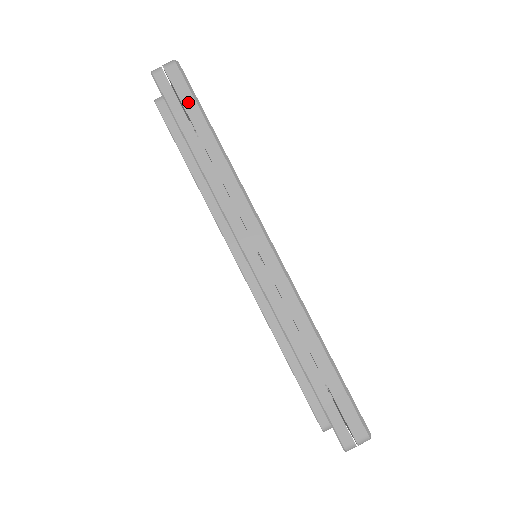
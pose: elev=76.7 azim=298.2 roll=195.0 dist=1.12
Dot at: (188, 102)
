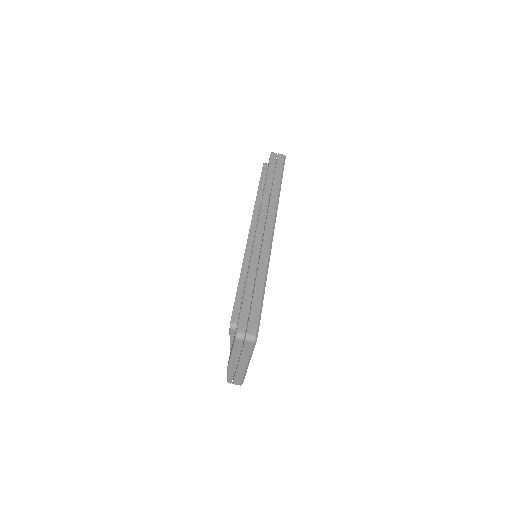
Dot at: (279, 167)
